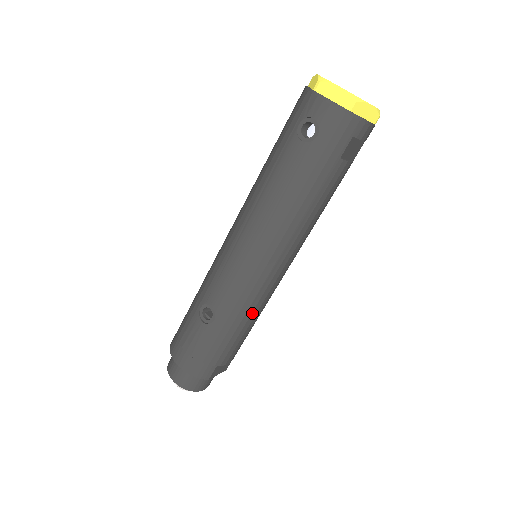
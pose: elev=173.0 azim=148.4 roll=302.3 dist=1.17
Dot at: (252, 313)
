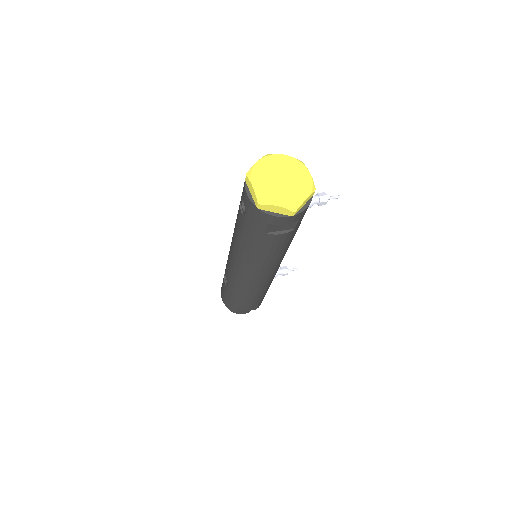
Dot at: (248, 292)
